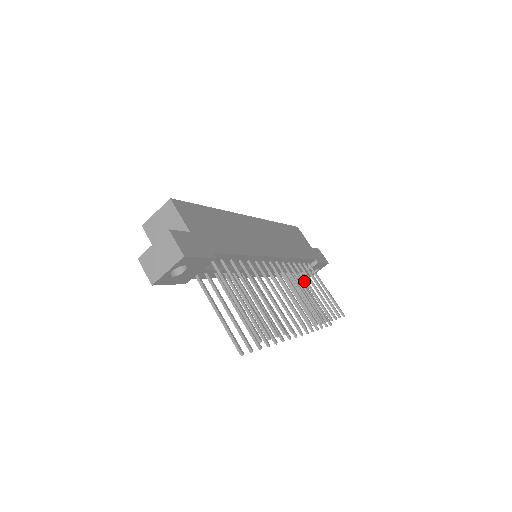
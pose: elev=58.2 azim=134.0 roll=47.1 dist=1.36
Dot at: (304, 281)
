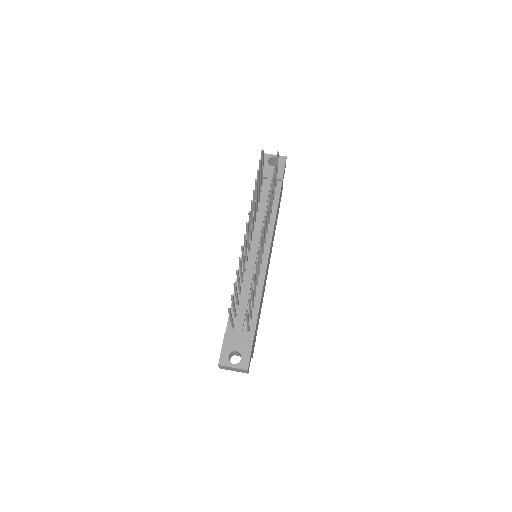
Dot at: (254, 288)
